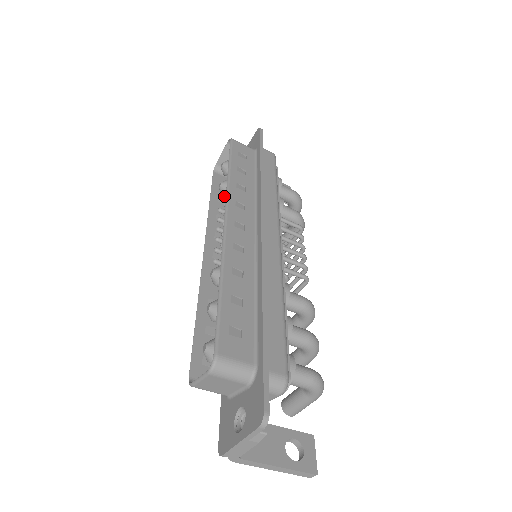
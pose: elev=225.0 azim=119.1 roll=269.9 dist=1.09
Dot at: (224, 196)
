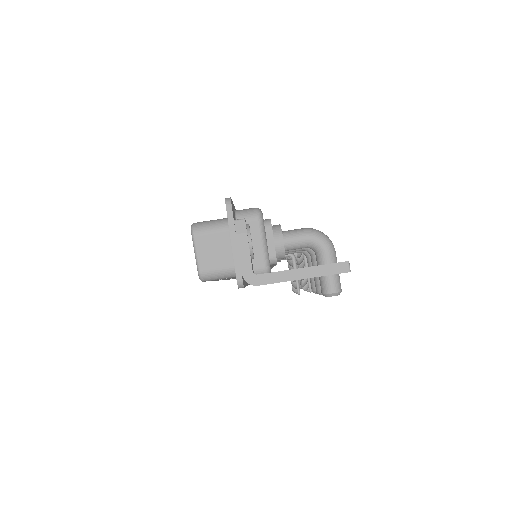
Dot at: occluded
